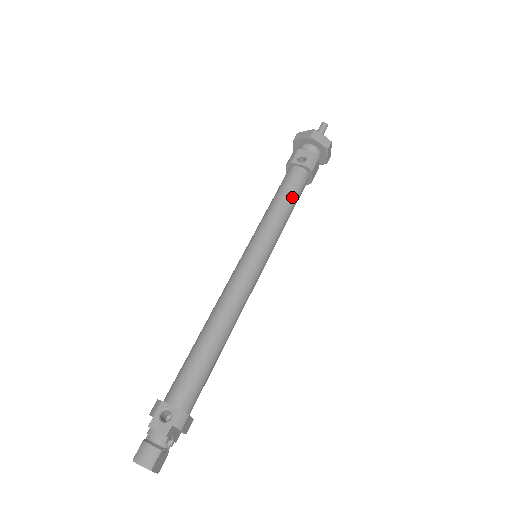
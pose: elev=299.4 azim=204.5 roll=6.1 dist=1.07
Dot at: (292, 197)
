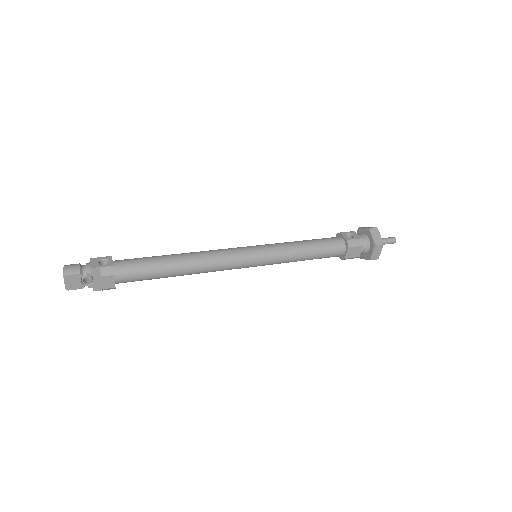
Dot at: (317, 247)
